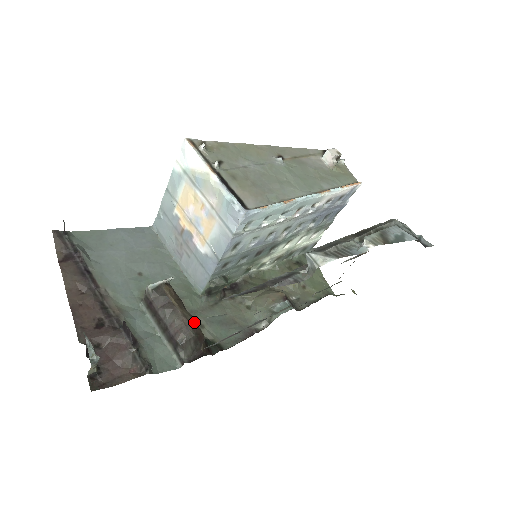
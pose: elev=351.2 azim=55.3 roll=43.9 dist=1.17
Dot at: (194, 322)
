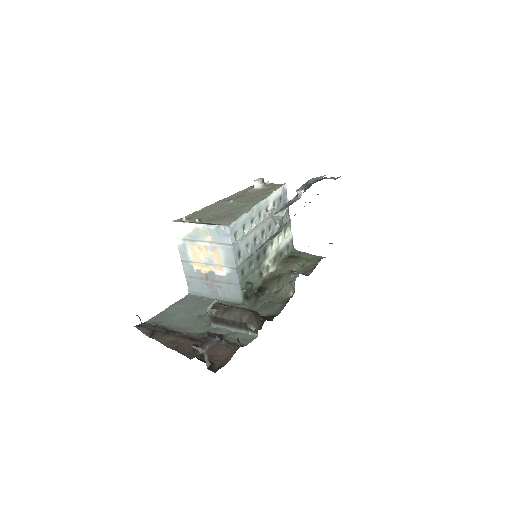
Dot at: (247, 309)
